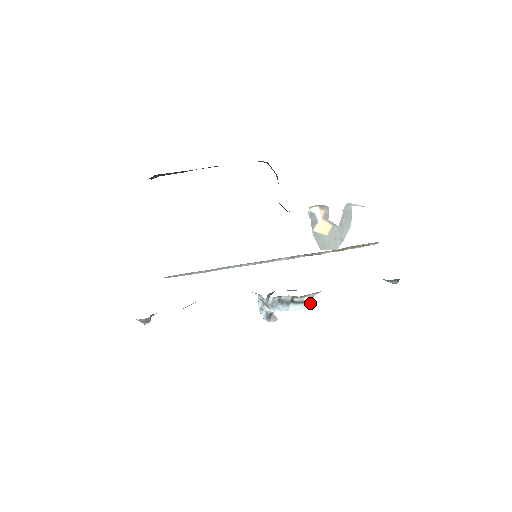
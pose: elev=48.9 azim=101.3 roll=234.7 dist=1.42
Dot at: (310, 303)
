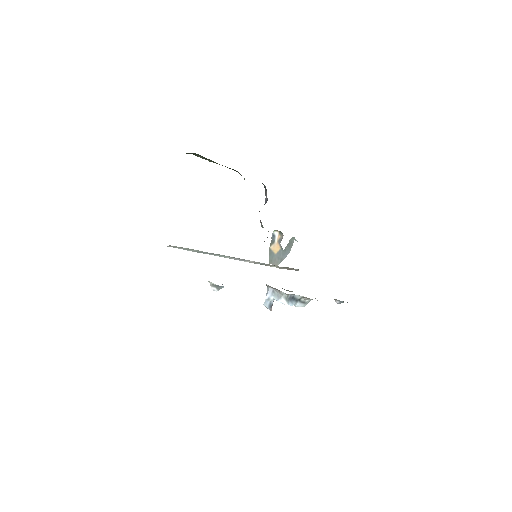
Dot at: (306, 304)
